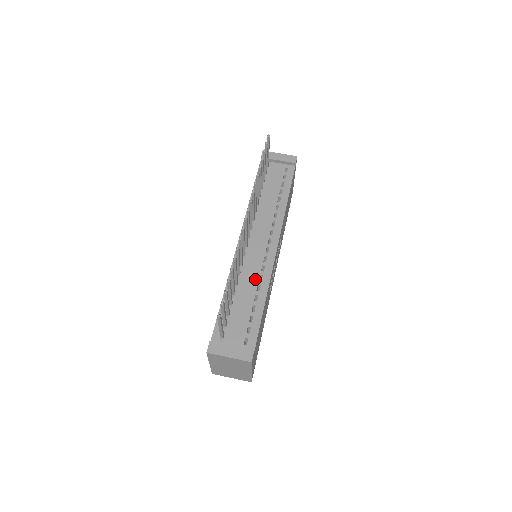
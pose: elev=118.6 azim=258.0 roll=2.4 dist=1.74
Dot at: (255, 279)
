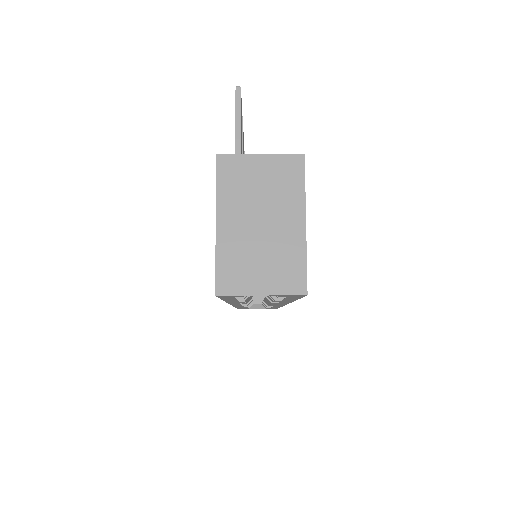
Dot at: occluded
